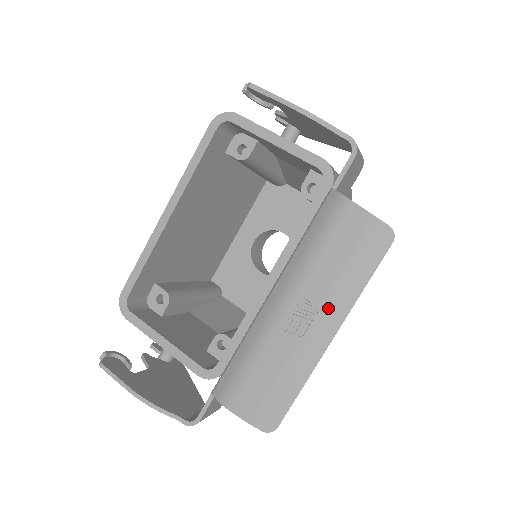
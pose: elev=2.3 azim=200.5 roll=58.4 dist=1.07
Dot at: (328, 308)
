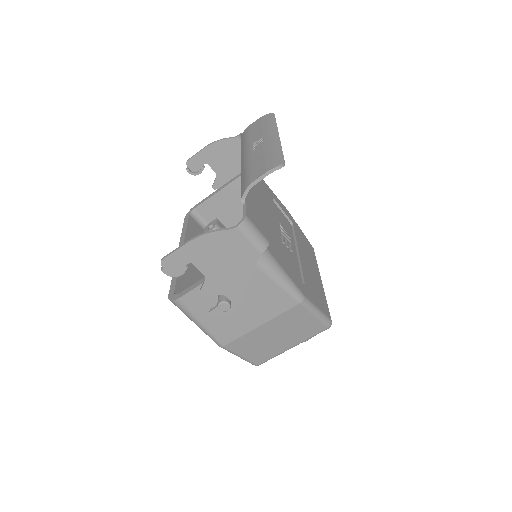
Dot at: (266, 134)
